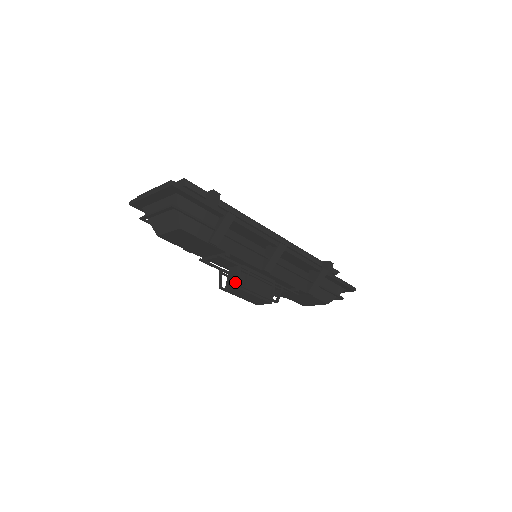
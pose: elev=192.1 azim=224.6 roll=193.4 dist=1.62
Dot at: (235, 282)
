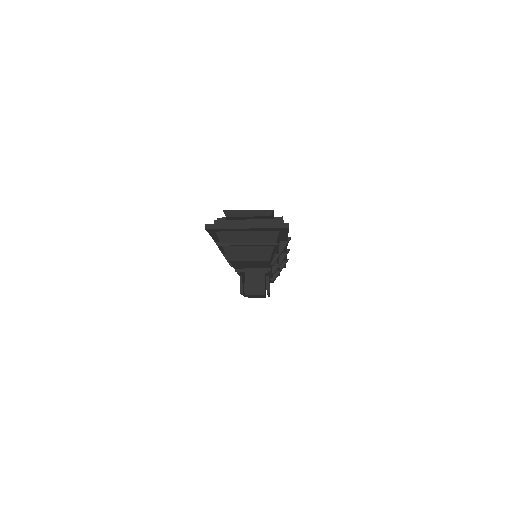
Dot at: (258, 288)
